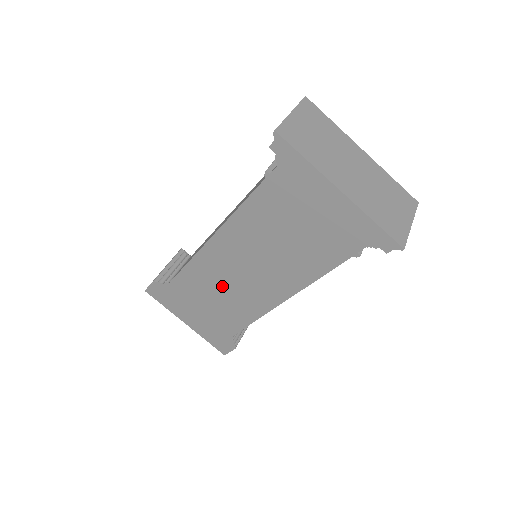
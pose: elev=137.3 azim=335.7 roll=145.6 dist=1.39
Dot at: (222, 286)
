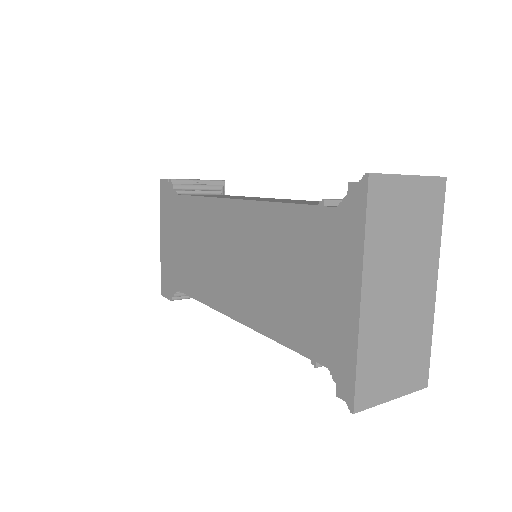
Dot at: (205, 246)
